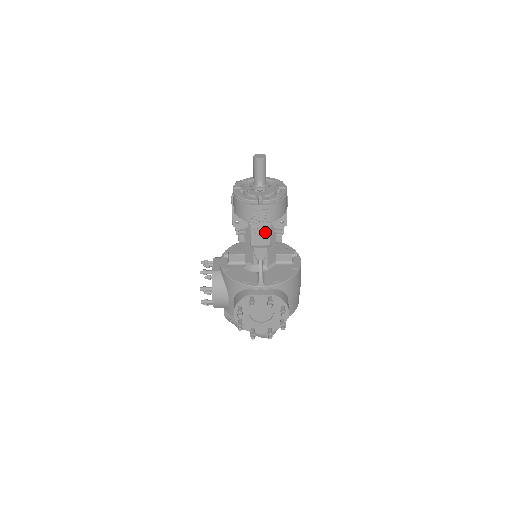
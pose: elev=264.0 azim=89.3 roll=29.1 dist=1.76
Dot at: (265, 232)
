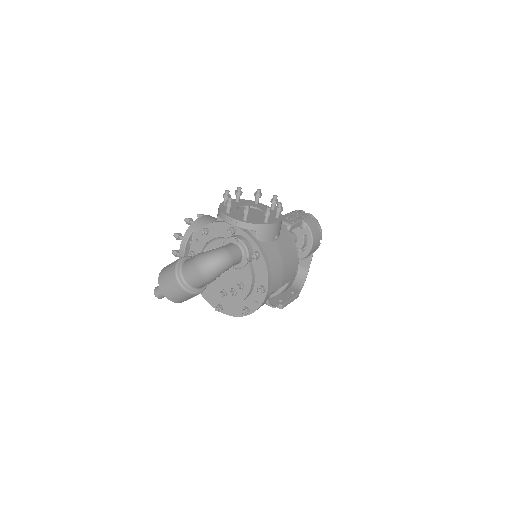
Dot at: (295, 219)
